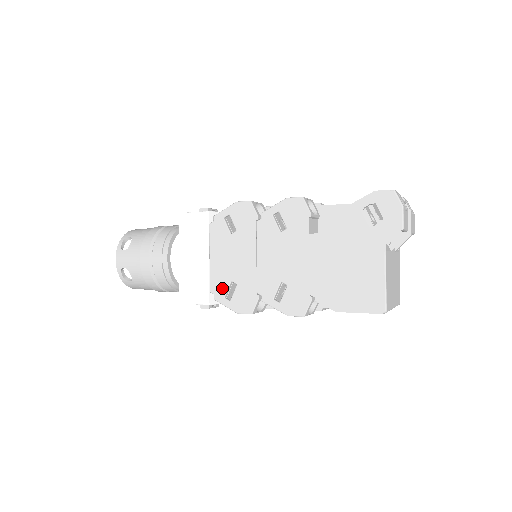
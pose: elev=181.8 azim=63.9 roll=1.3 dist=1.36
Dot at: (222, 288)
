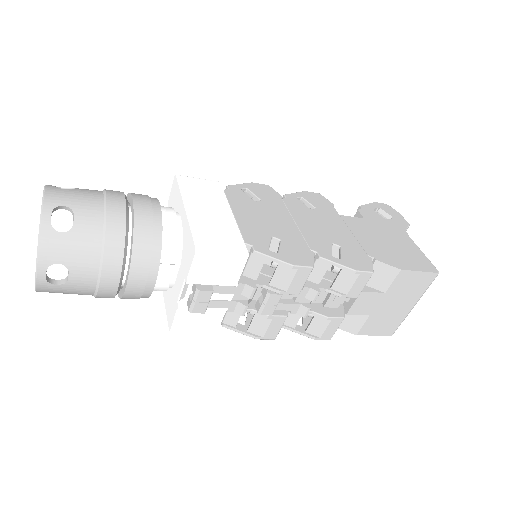
Dot at: (262, 241)
